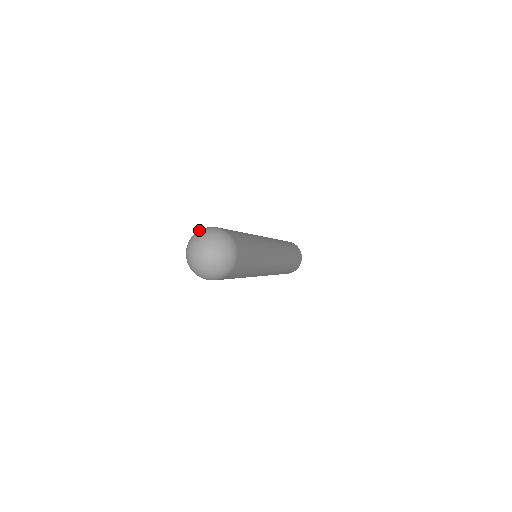
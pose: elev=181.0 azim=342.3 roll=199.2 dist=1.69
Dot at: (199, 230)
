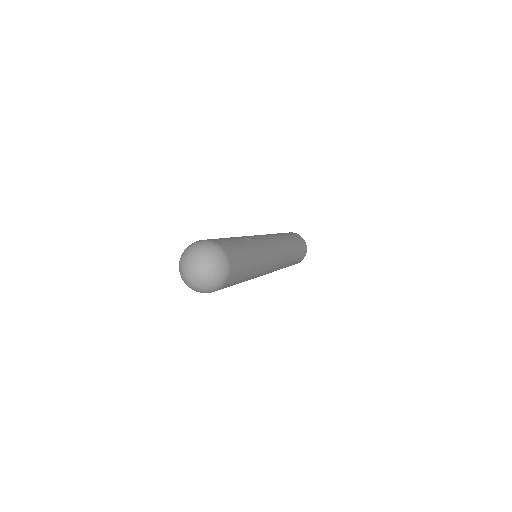
Dot at: (208, 242)
